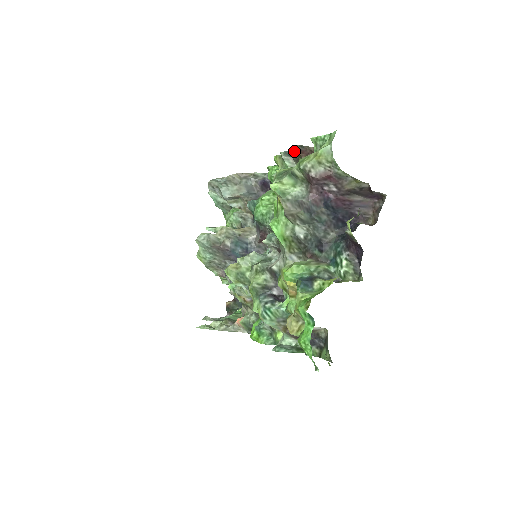
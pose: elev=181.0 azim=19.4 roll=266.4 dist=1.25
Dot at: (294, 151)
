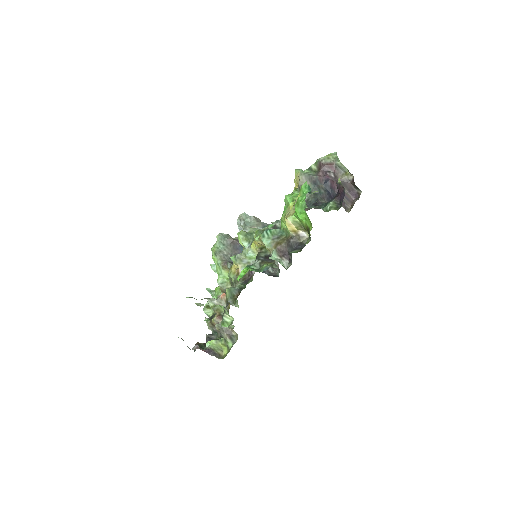
Dot at: occluded
